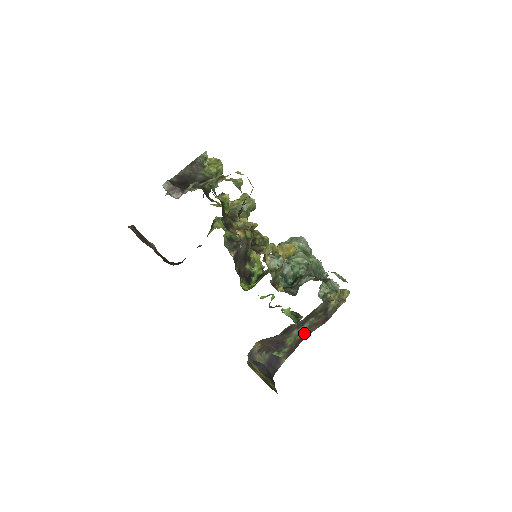
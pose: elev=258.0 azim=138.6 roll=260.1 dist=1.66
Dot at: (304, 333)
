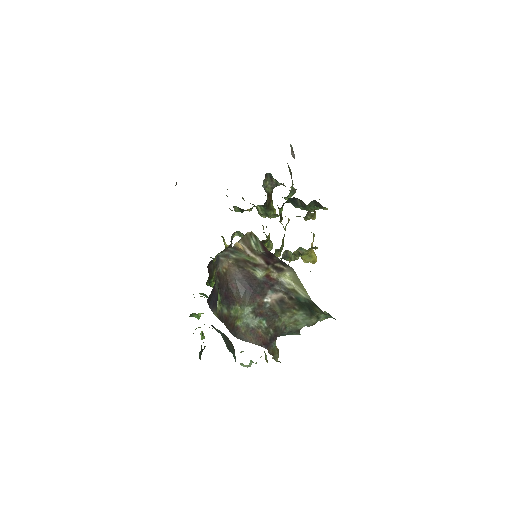
Dot at: (240, 330)
